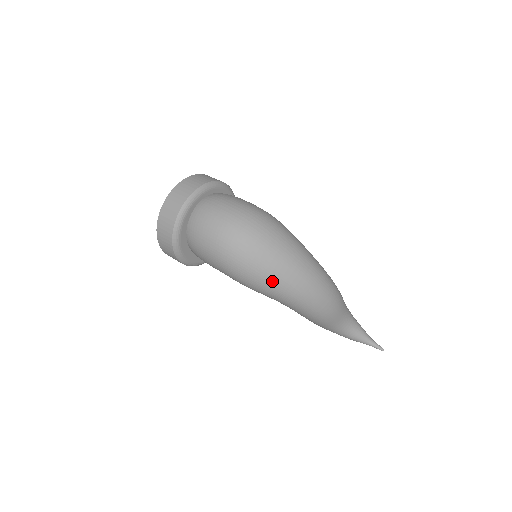
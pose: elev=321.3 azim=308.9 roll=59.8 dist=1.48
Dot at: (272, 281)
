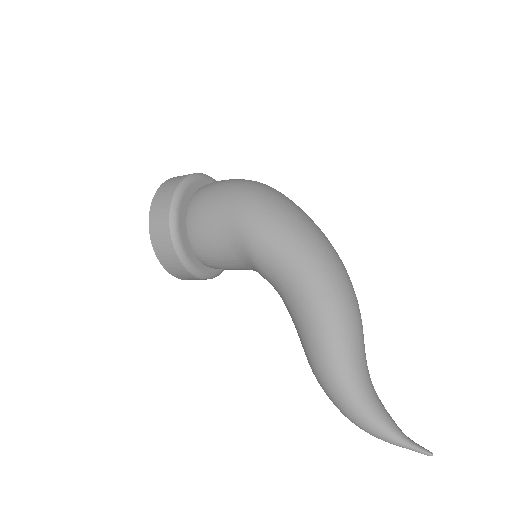
Dot at: (292, 219)
